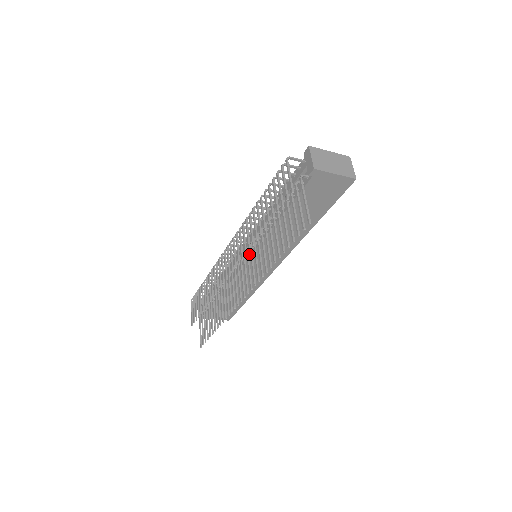
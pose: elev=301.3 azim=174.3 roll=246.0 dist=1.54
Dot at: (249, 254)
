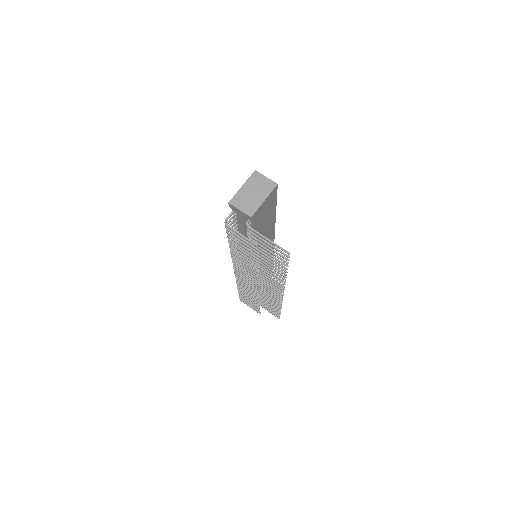
Dot at: occluded
